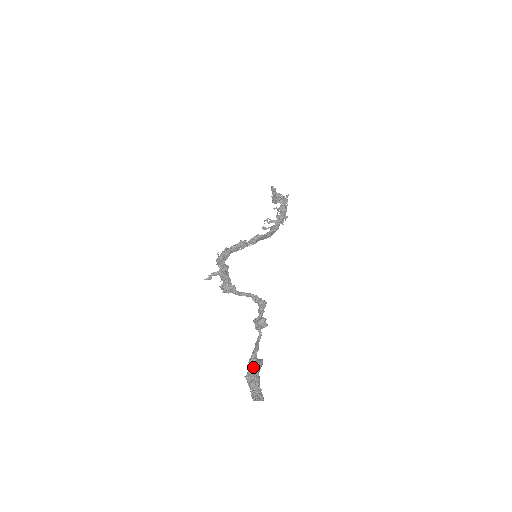
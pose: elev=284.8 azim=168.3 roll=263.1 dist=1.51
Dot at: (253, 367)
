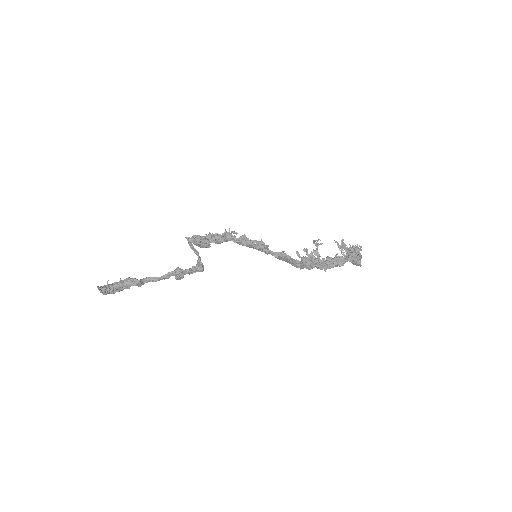
Dot at: (129, 278)
